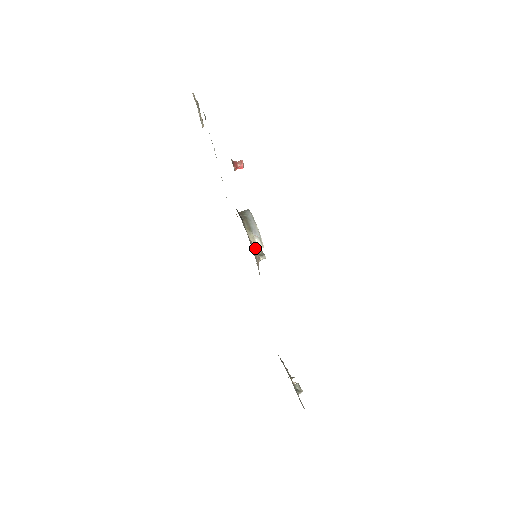
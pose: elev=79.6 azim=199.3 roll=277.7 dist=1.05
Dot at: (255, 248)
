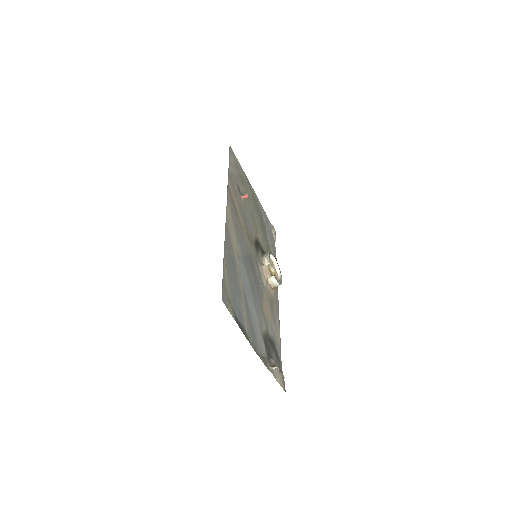
Dot at: (264, 263)
